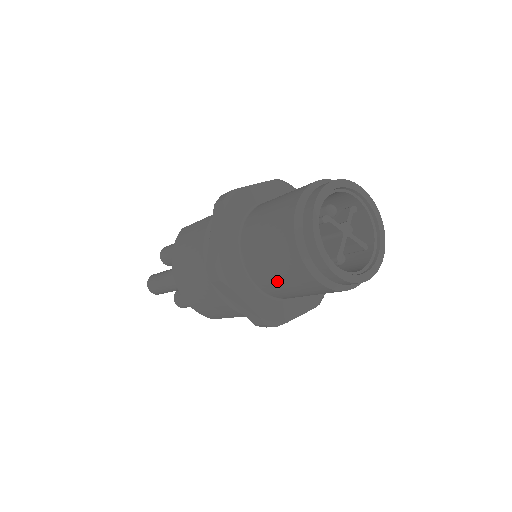
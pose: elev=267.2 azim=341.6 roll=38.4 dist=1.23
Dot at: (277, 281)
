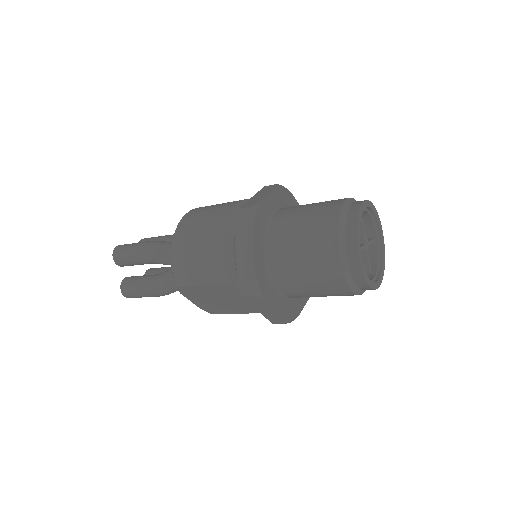
Dot at: (294, 246)
